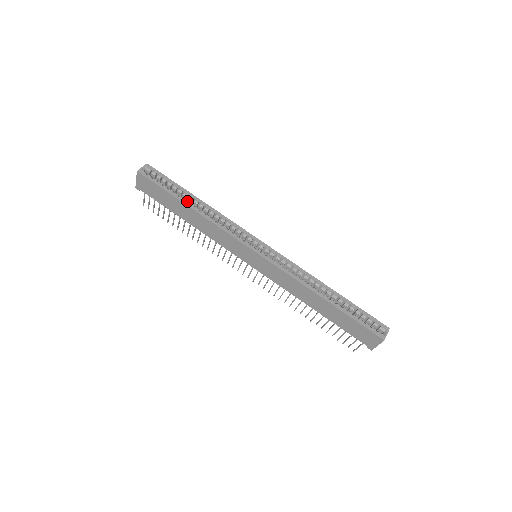
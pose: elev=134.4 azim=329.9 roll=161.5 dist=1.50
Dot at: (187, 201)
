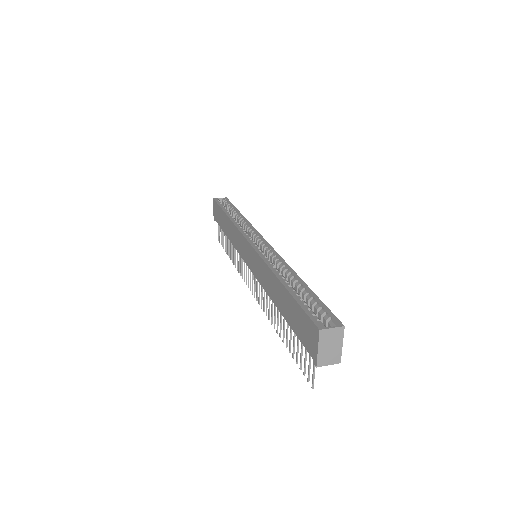
Dot at: (229, 212)
